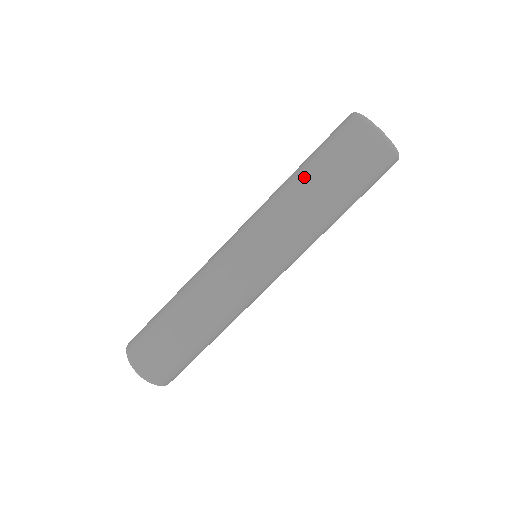
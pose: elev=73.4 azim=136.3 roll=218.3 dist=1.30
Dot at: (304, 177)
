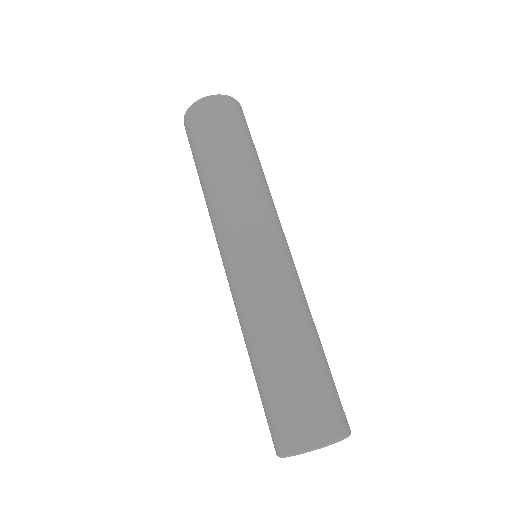
Dot at: (200, 177)
